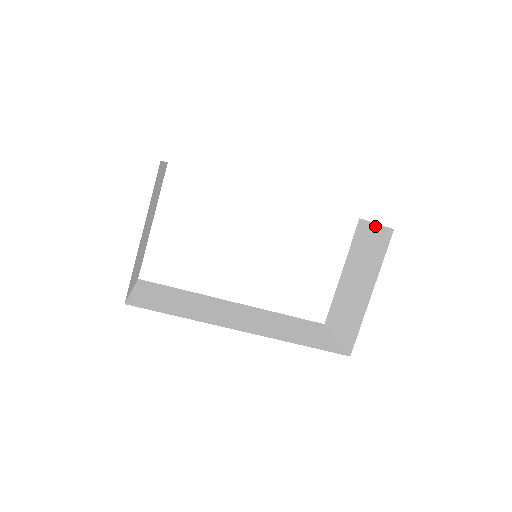
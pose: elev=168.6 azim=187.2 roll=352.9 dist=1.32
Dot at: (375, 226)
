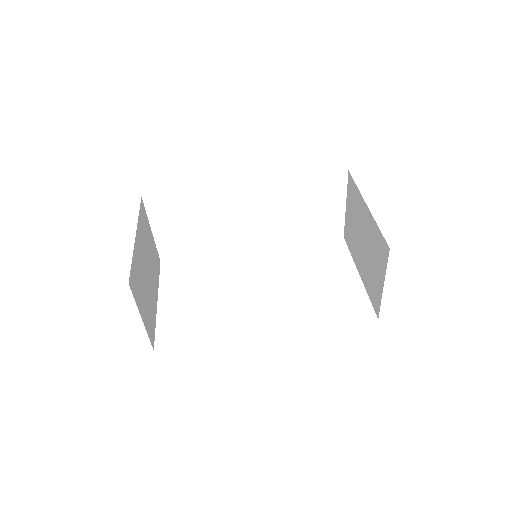
Dot at: (346, 205)
